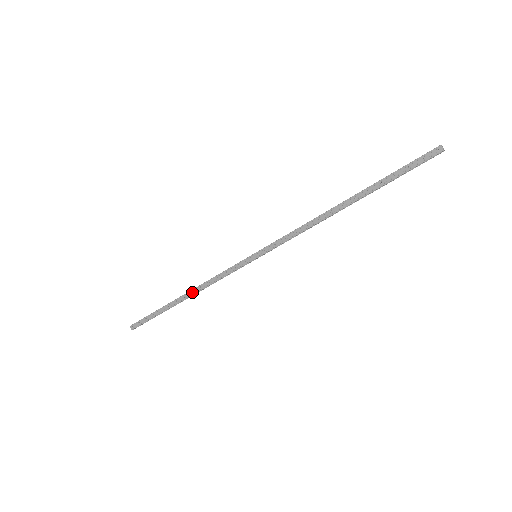
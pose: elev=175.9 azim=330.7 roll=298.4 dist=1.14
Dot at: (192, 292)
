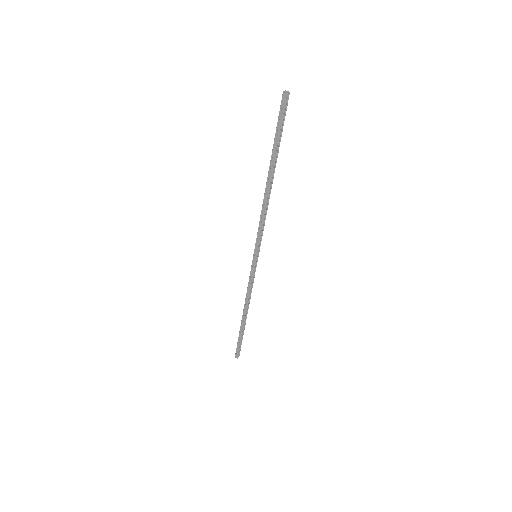
Dot at: (245, 308)
